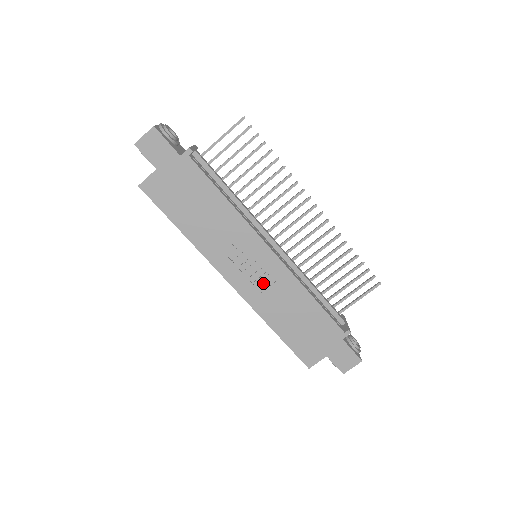
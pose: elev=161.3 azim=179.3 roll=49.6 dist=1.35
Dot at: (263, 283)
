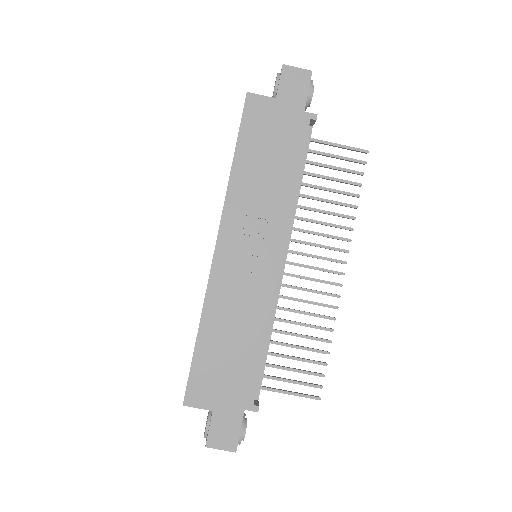
Dot at: (241, 279)
